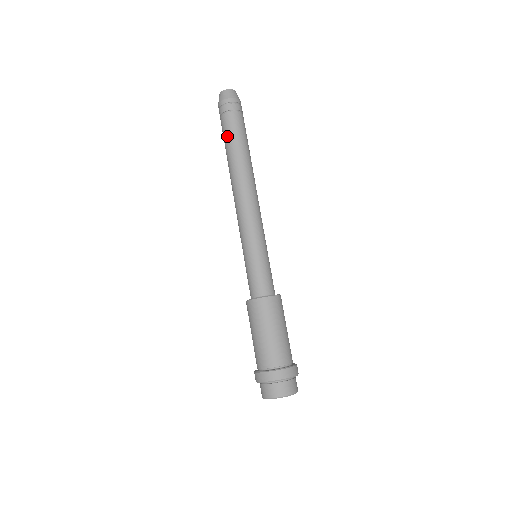
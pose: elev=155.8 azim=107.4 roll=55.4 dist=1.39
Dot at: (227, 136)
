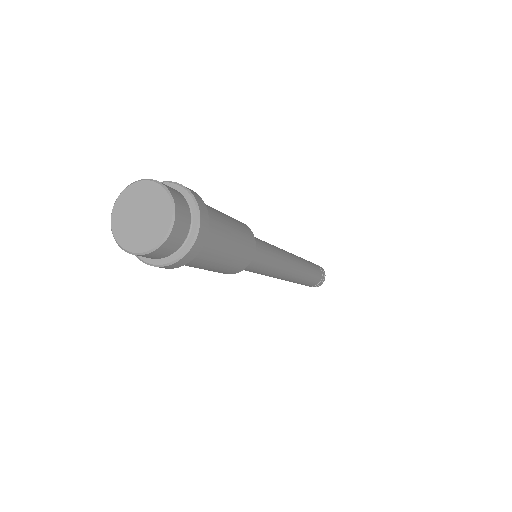
Dot at: occluded
